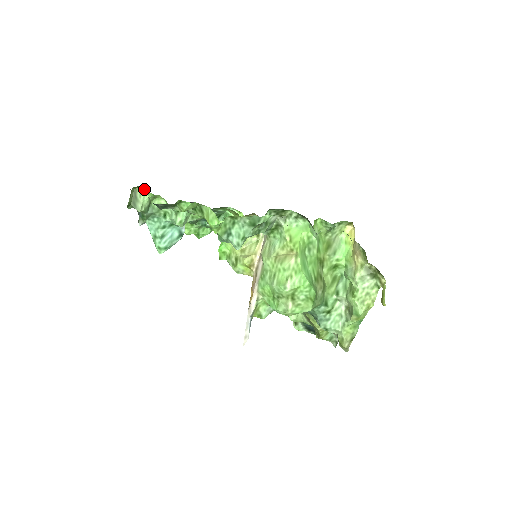
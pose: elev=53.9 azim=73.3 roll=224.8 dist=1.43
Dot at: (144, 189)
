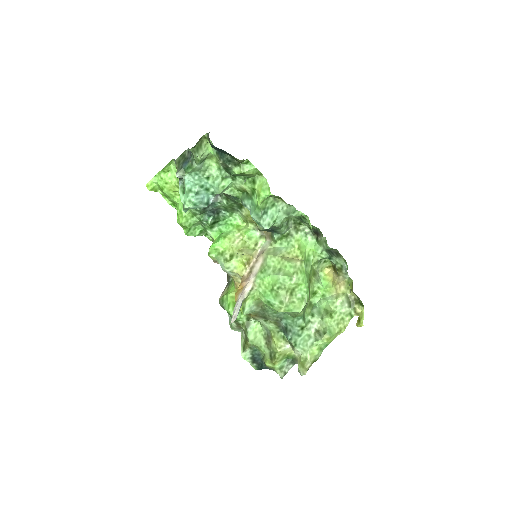
Dot at: occluded
